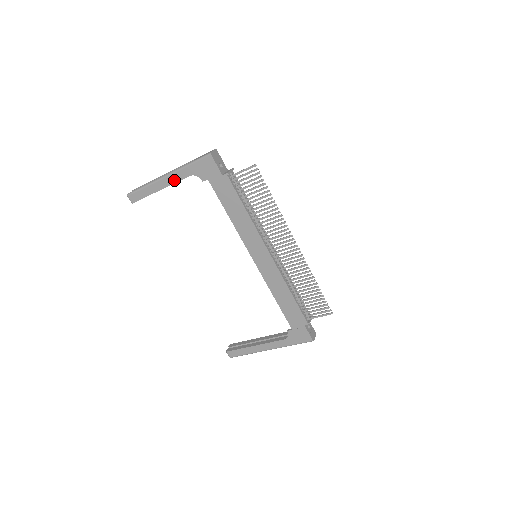
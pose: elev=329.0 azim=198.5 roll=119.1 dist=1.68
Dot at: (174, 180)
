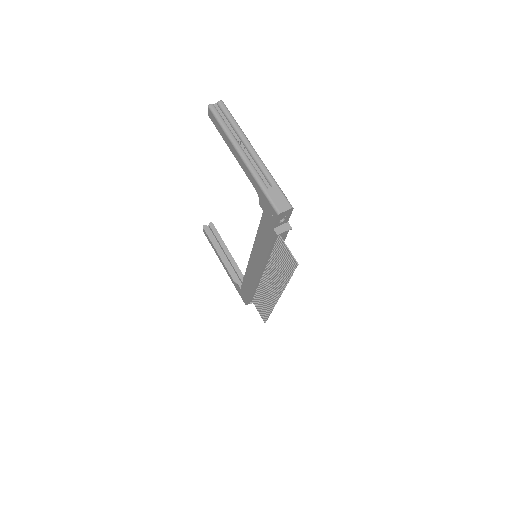
Dot at: (244, 168)
